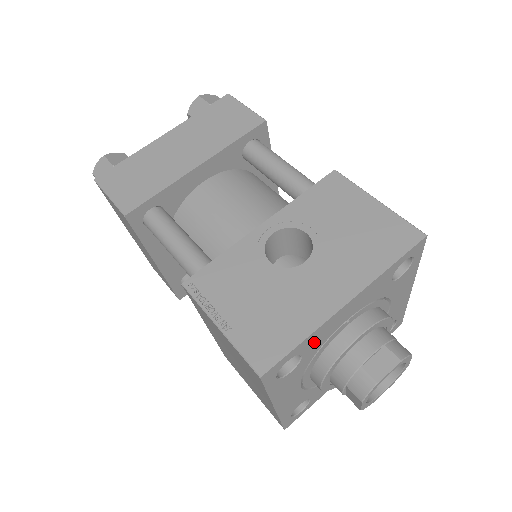
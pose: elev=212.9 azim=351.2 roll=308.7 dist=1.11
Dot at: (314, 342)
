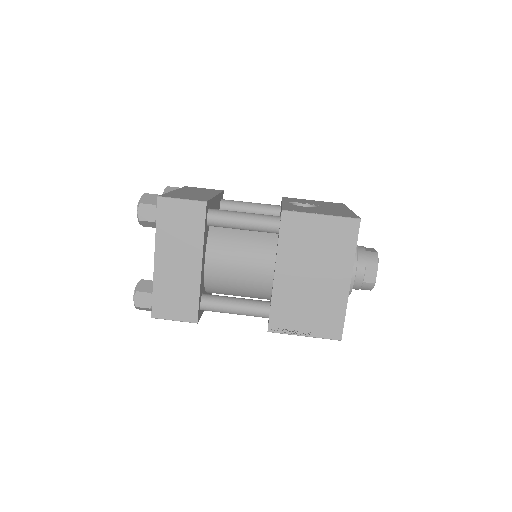
Dot at: occluded
